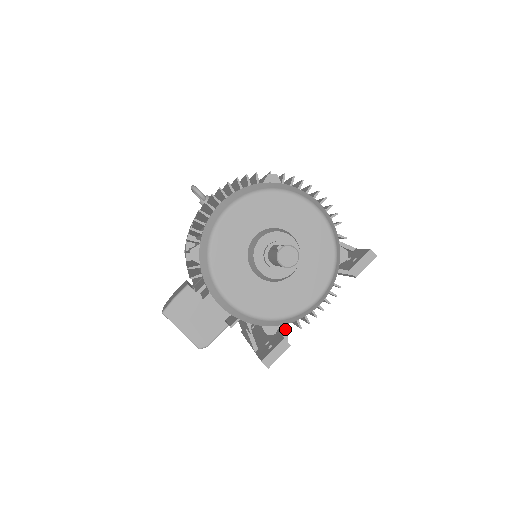
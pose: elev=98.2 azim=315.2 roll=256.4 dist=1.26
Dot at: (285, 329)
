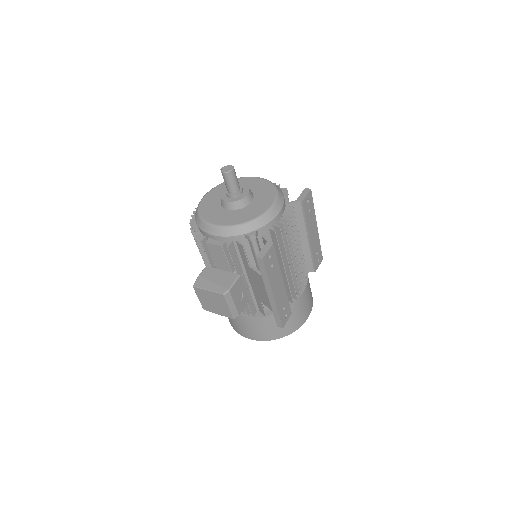
Dot at: (266, 238)
